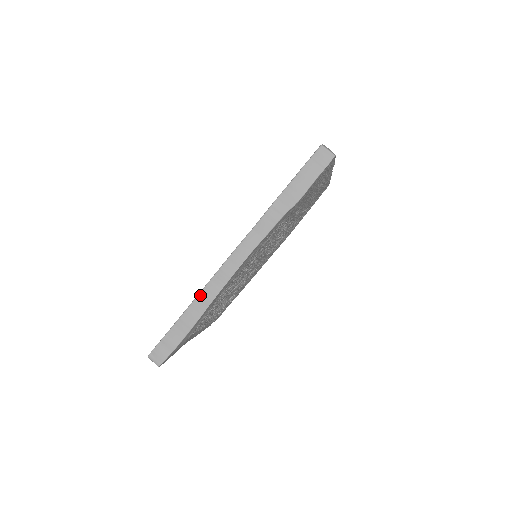
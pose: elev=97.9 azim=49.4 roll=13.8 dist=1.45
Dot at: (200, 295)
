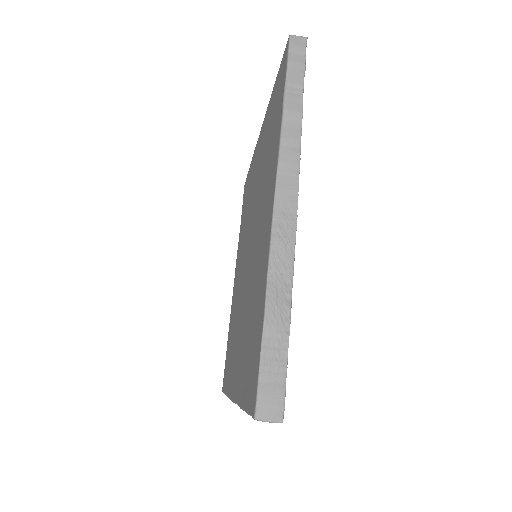
Dot at: occluded
